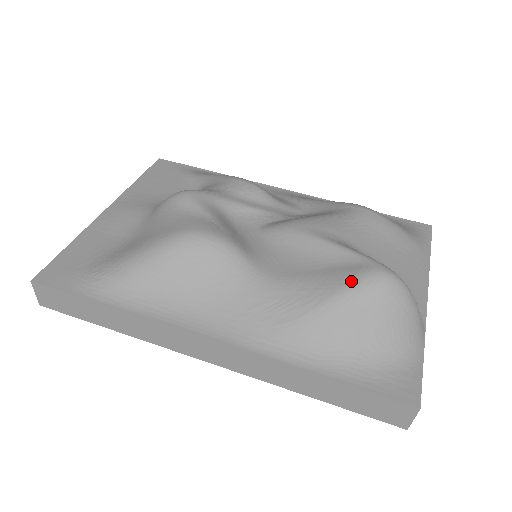
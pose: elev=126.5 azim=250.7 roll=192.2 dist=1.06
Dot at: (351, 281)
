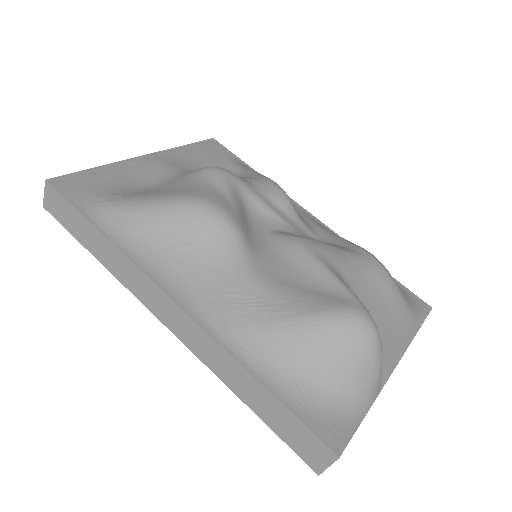
Dot at: (330, 310)
